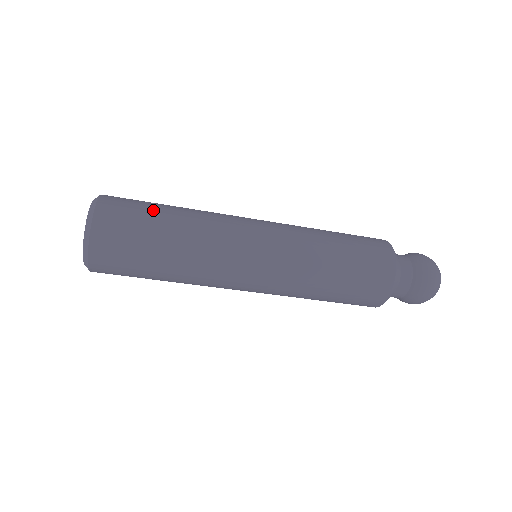
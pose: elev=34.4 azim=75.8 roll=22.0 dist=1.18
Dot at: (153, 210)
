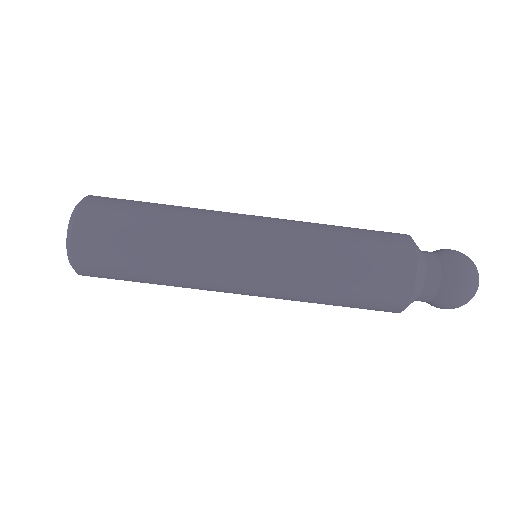
Dot at: (136, 214)
